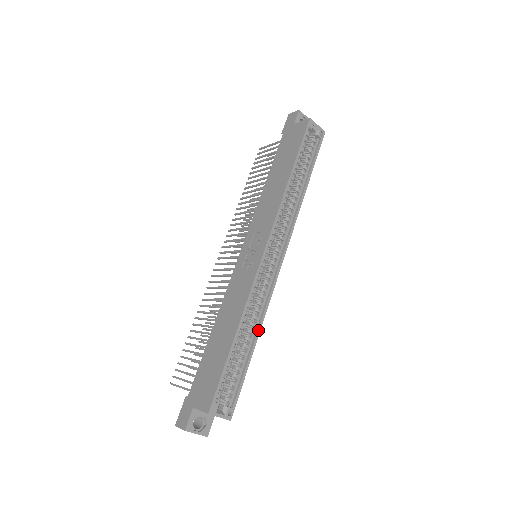
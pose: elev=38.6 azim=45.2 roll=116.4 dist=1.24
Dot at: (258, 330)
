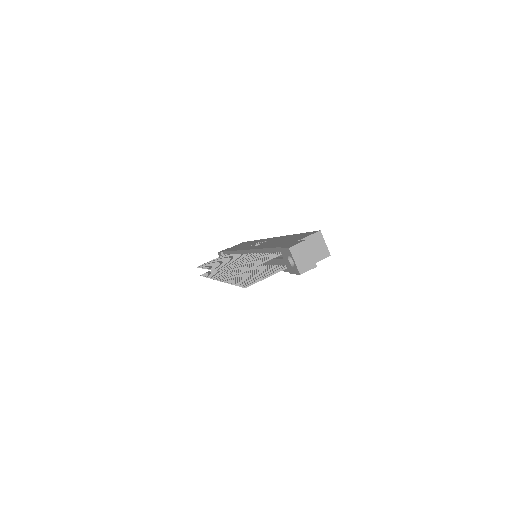
Dot at: occluded
